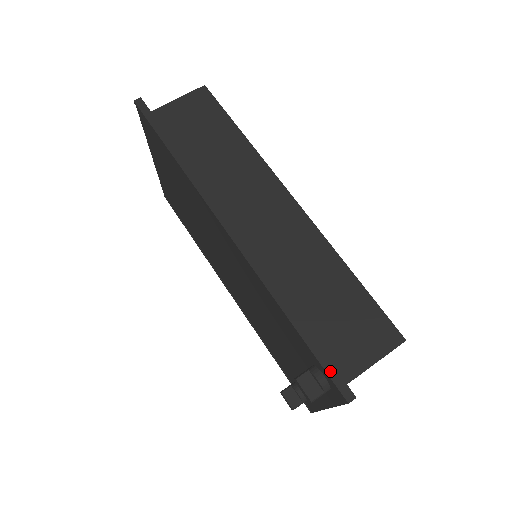
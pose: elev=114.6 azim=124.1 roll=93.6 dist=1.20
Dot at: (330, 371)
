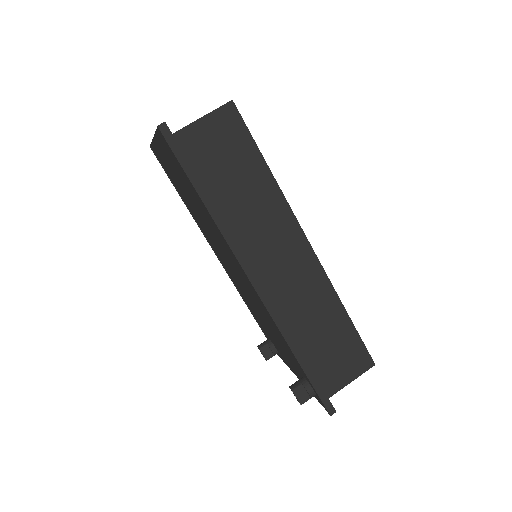
Dot at: (322, 396)
